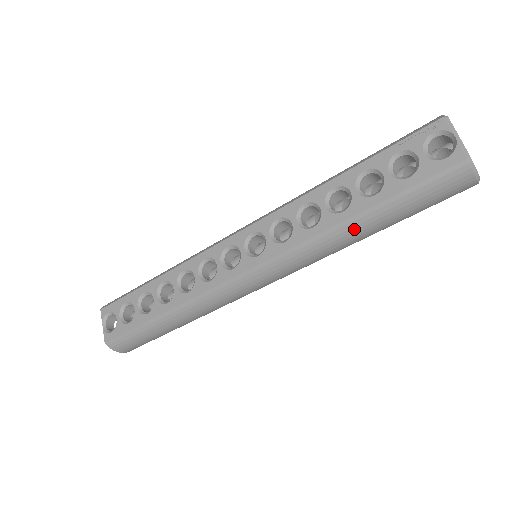
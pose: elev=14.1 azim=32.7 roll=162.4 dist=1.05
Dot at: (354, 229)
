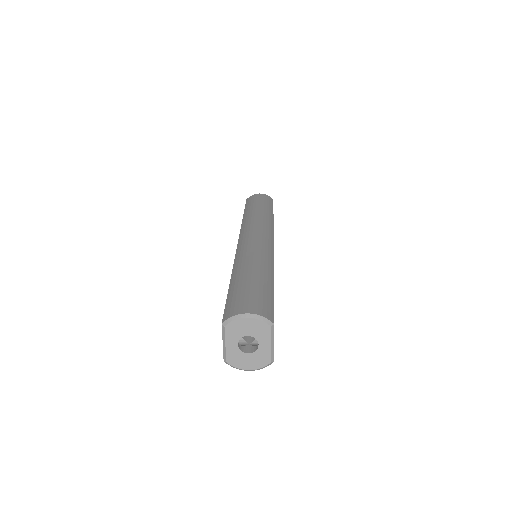
Dot at: occluded
